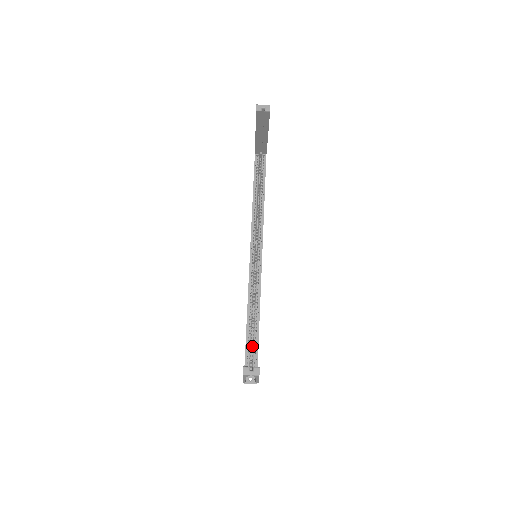
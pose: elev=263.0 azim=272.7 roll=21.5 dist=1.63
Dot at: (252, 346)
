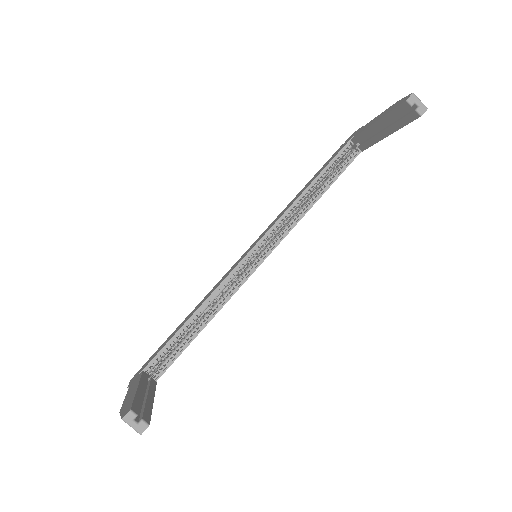
Dot at: (171, 349)
